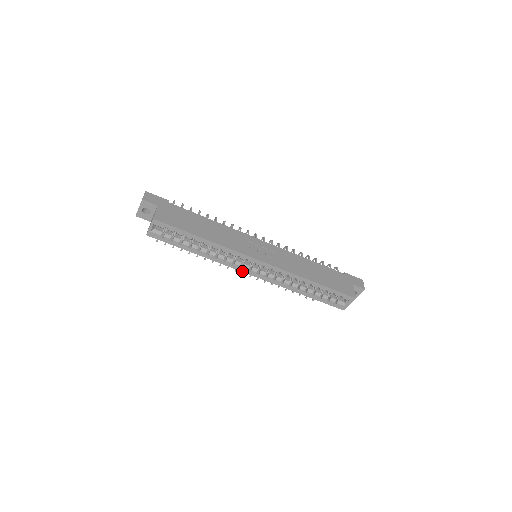
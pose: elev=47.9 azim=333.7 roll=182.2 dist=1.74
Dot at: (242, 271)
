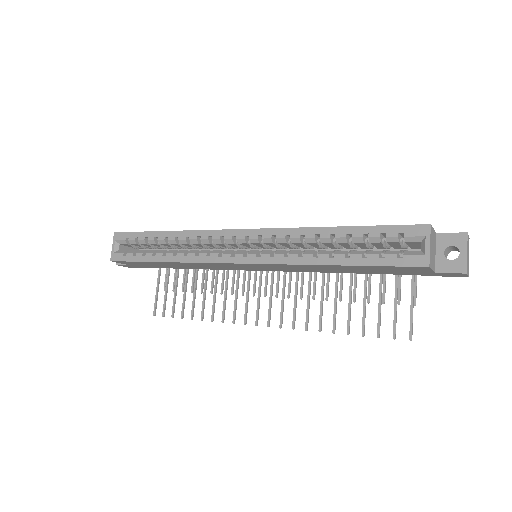
Dot at: (223, 262)
